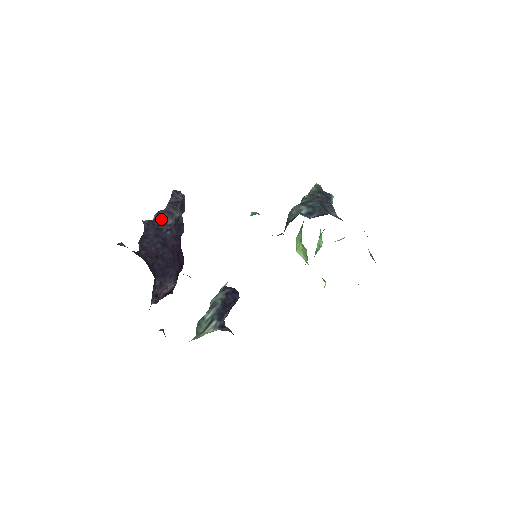
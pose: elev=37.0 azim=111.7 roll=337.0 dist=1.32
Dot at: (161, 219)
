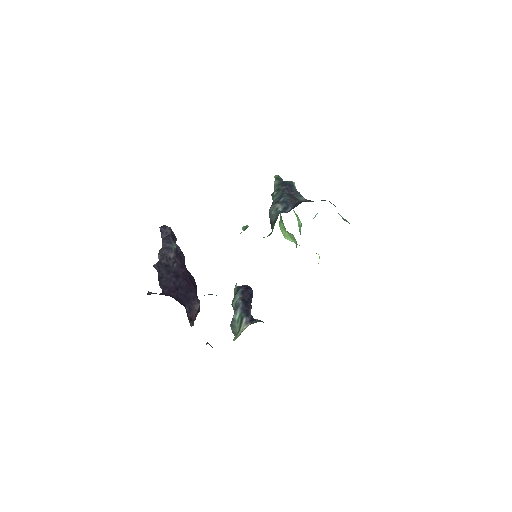
Dot at: (164, 257)
